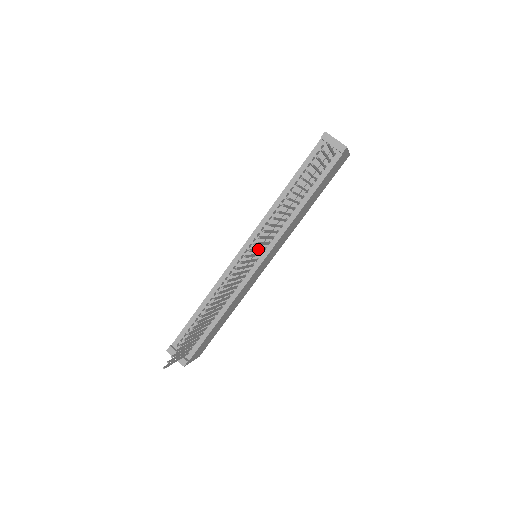
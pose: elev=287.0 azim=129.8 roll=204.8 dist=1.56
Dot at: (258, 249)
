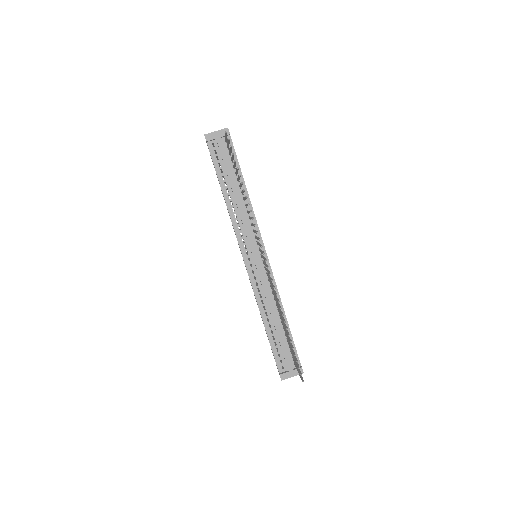
Dot at: occluded
